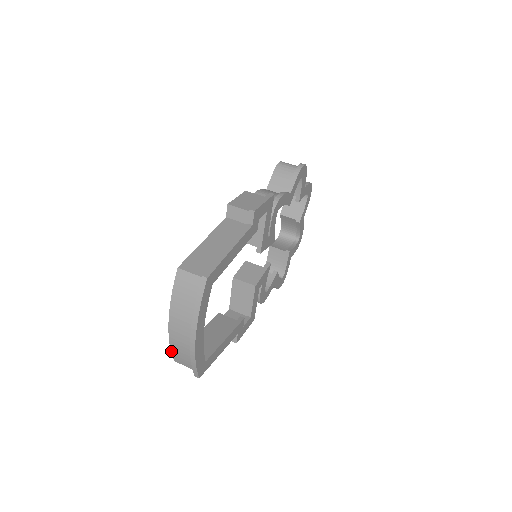
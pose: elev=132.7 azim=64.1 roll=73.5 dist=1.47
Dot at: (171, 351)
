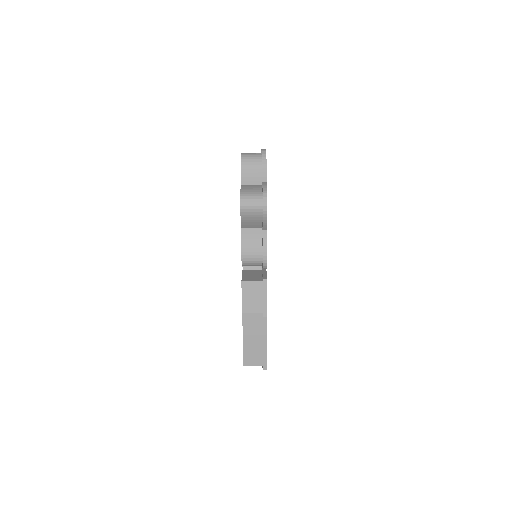
Dot at: occluded
